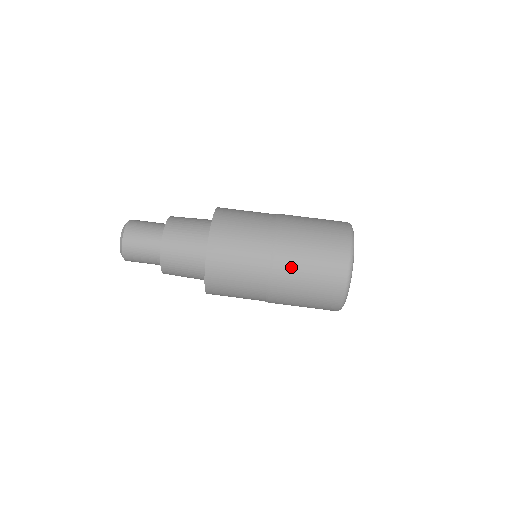
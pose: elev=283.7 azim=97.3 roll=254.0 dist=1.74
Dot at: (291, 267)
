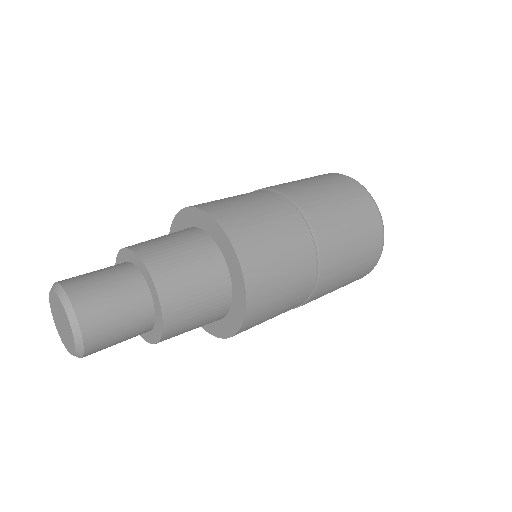
Dot at: (323, 210)
